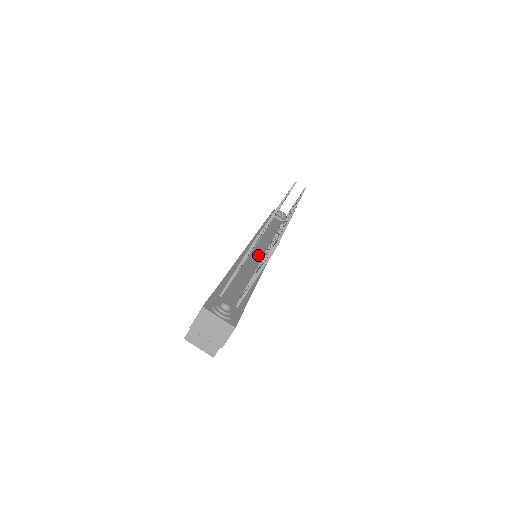
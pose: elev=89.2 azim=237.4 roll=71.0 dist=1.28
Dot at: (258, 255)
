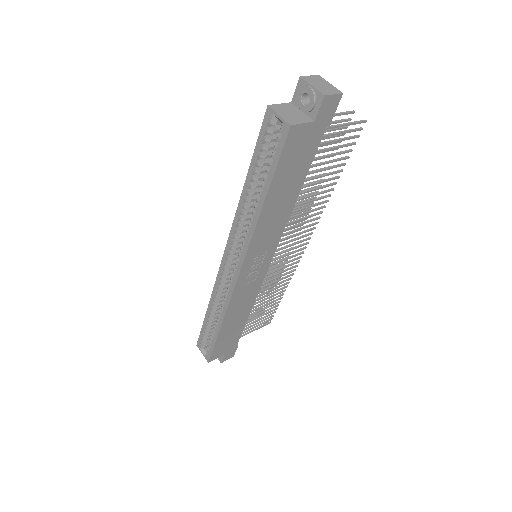
Dot at: occluded
